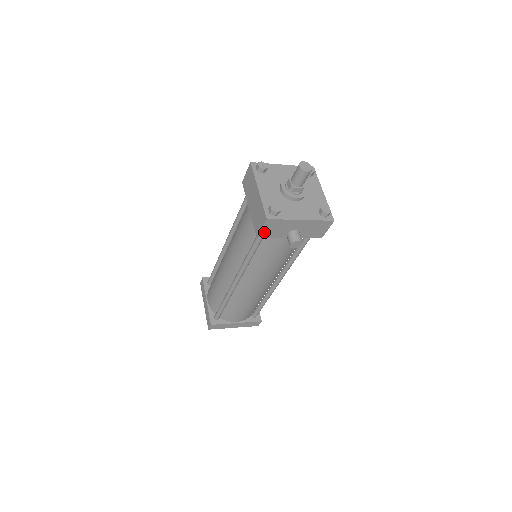
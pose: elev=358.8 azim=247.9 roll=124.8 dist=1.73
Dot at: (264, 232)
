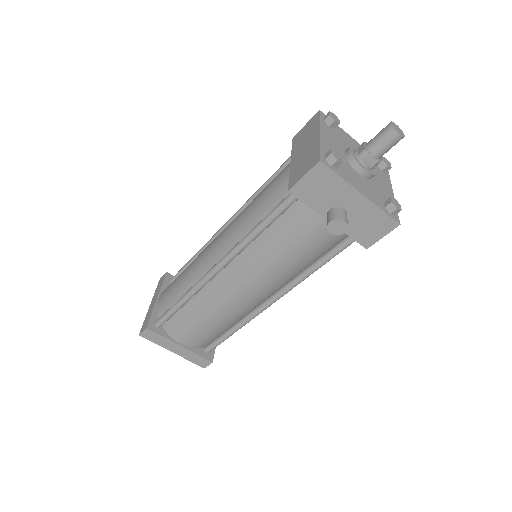
Dot at: (303, 186)
